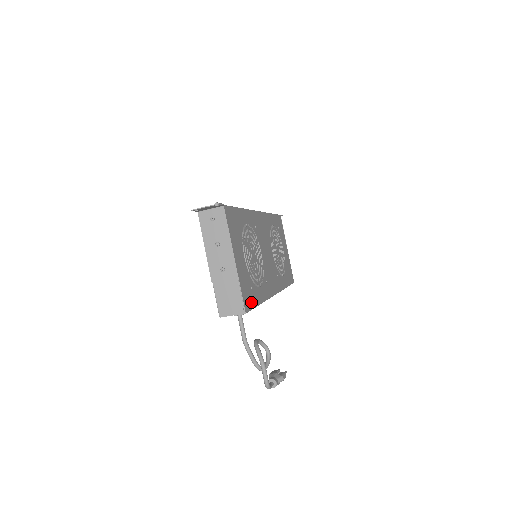
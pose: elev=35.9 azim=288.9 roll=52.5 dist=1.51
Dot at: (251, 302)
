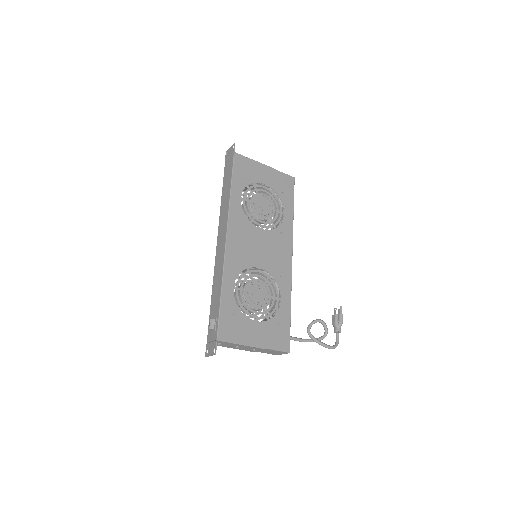
Dot at: (286, 333)
